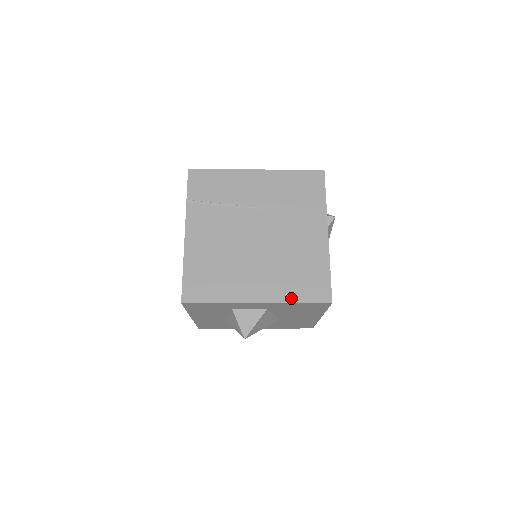
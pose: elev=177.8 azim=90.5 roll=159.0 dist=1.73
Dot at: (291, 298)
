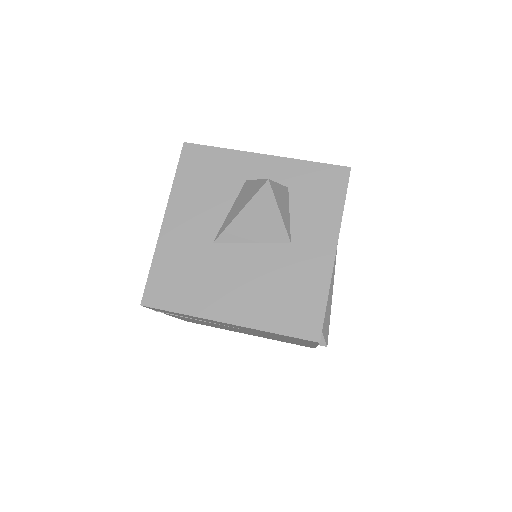
Dot at: occluded
